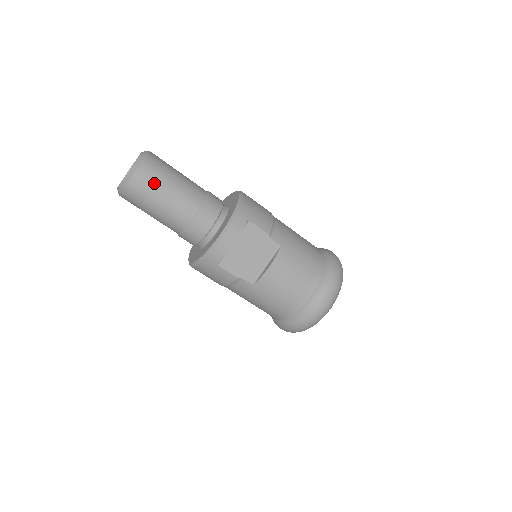
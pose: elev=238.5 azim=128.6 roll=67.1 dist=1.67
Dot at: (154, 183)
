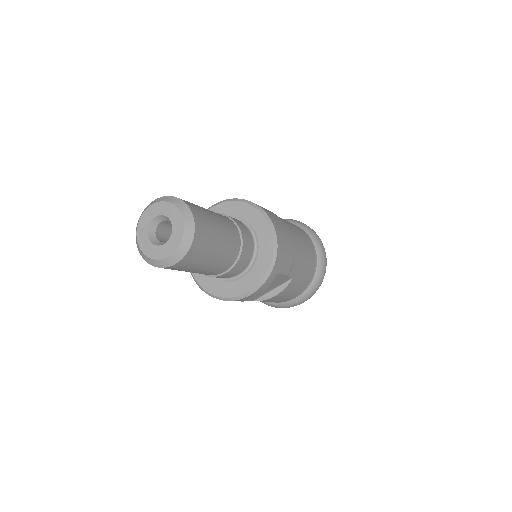
Dot at: (196, 262)
